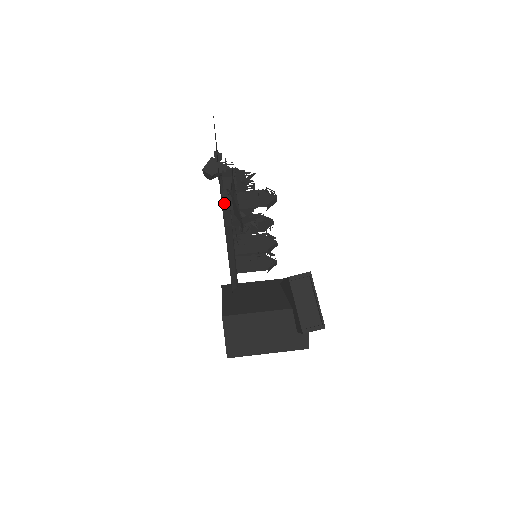
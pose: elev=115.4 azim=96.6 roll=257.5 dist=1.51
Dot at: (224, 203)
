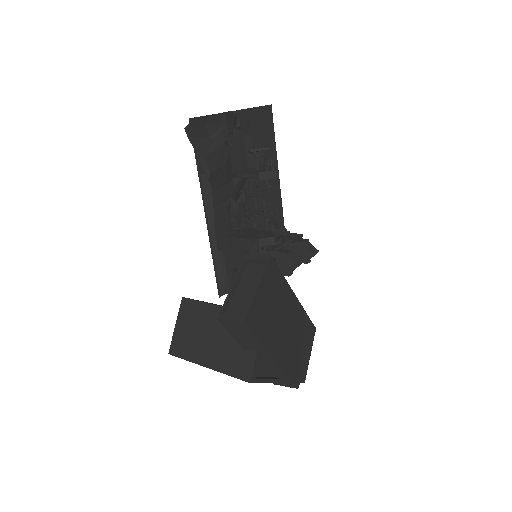
Dot at: occluded
